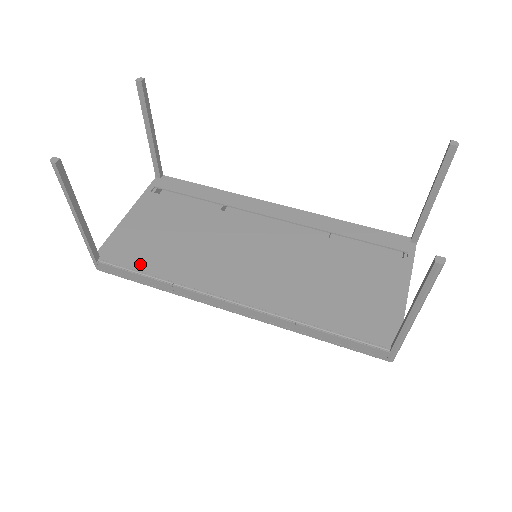
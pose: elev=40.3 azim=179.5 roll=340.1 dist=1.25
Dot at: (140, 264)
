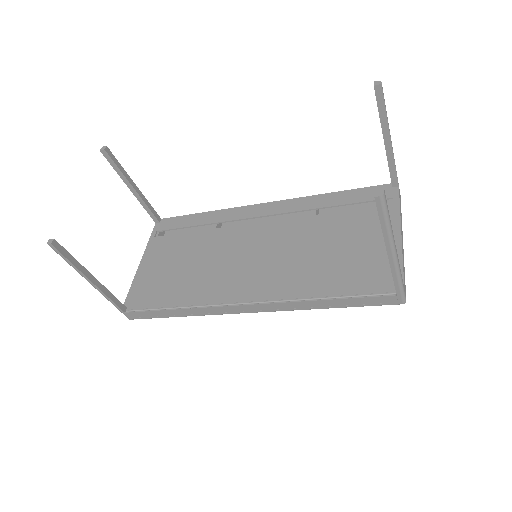
Dot at: (160, 301)
